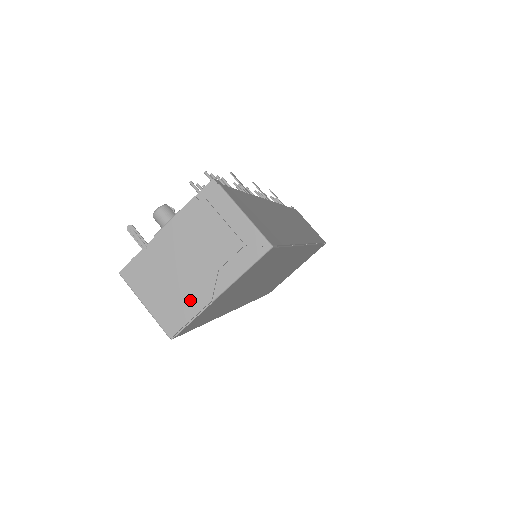
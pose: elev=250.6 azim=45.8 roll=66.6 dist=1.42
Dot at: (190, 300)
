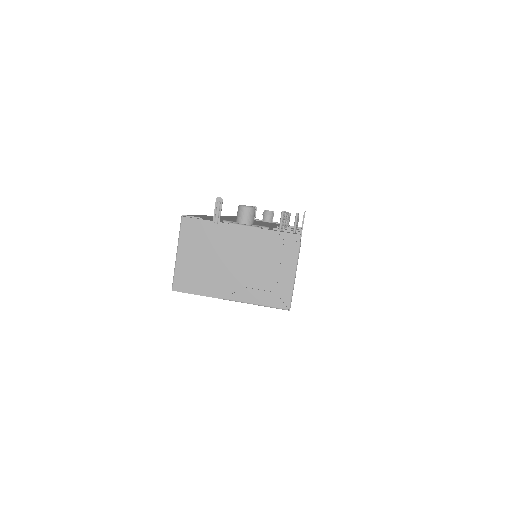
Dot at: (209, 283)
